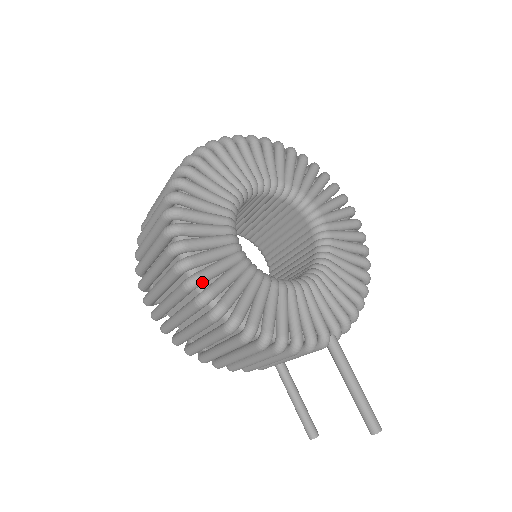
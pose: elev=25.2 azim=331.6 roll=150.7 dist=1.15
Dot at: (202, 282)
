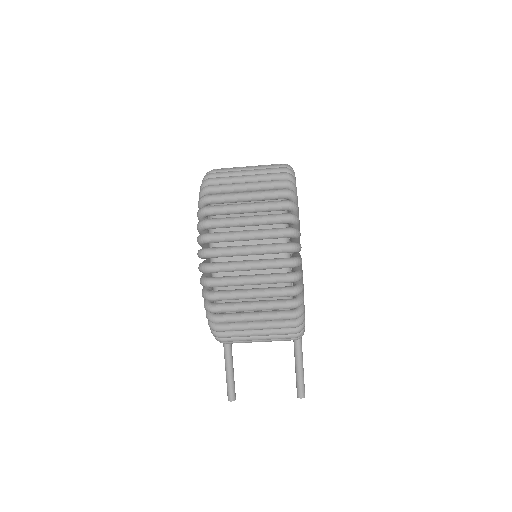
Dot at: (301, 278)
